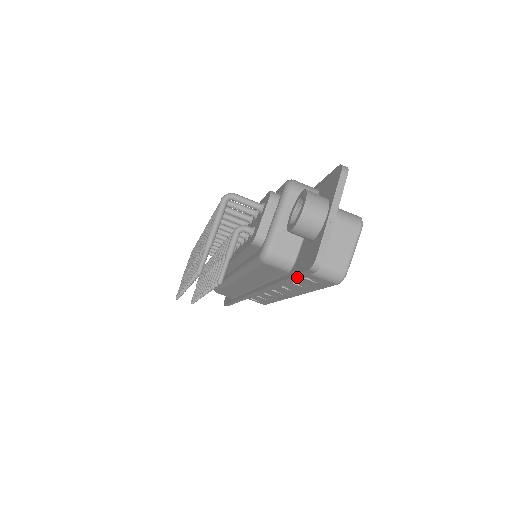
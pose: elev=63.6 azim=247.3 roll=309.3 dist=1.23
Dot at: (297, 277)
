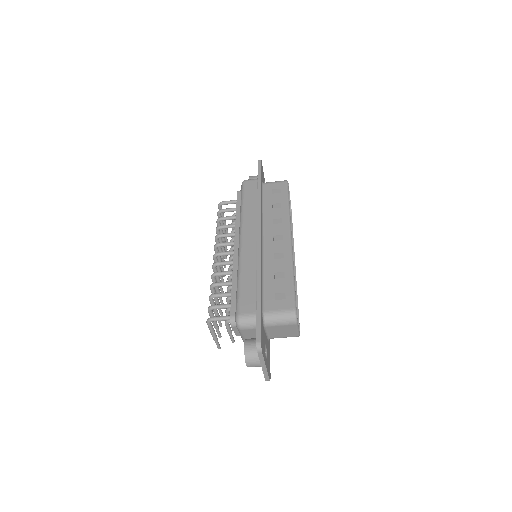
Dot at: occluded
